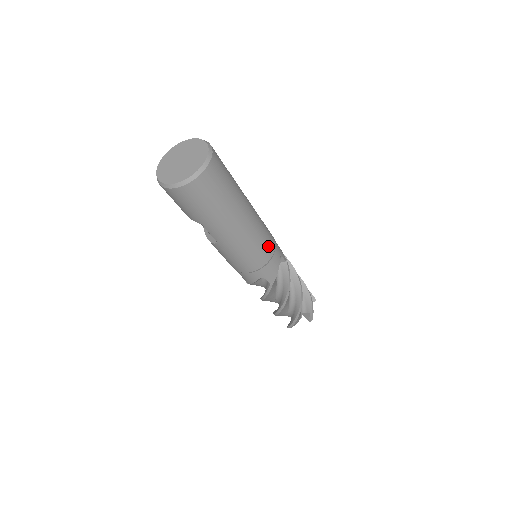
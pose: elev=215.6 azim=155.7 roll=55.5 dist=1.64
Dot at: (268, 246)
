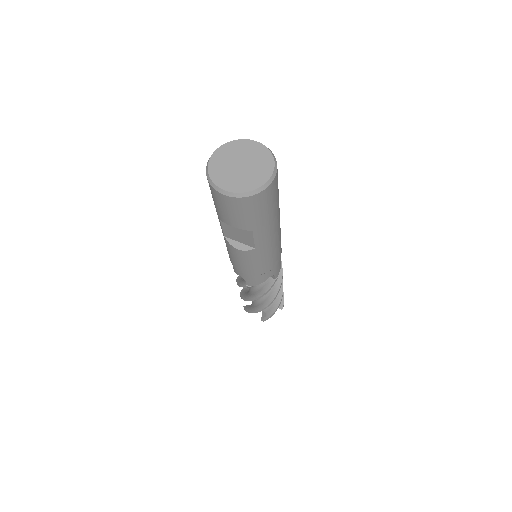
Dot at: occluded
